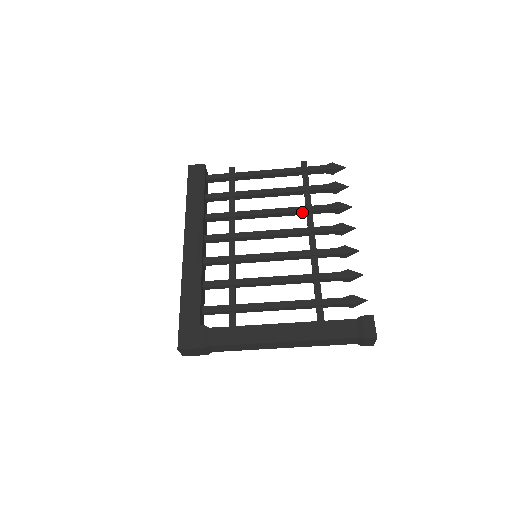
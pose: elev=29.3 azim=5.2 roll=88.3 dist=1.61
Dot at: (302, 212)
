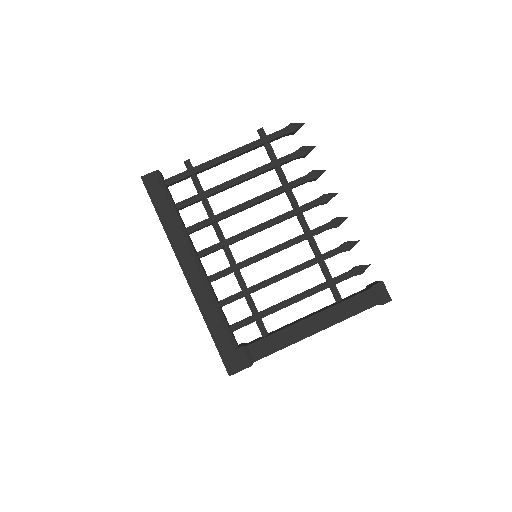
Dot at: (281, 193)
